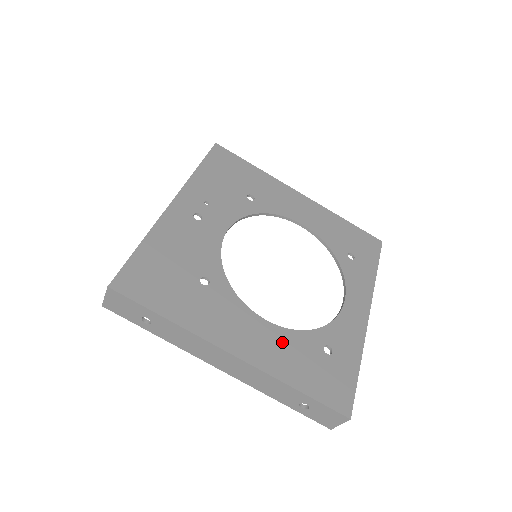
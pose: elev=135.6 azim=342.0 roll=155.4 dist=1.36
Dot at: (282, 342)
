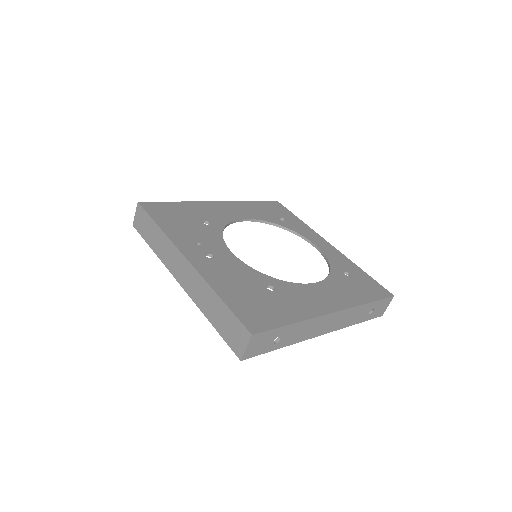
Dot at: (334, 287)
